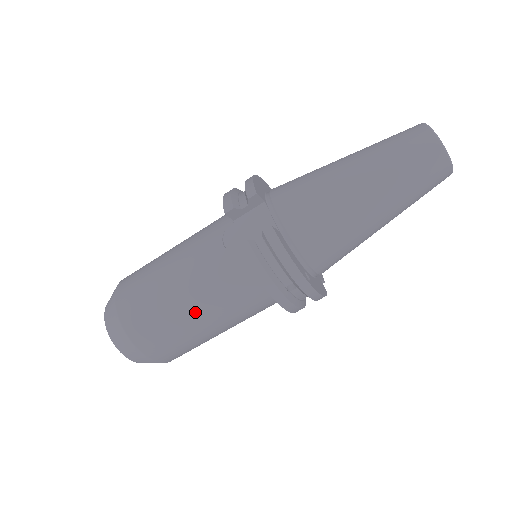
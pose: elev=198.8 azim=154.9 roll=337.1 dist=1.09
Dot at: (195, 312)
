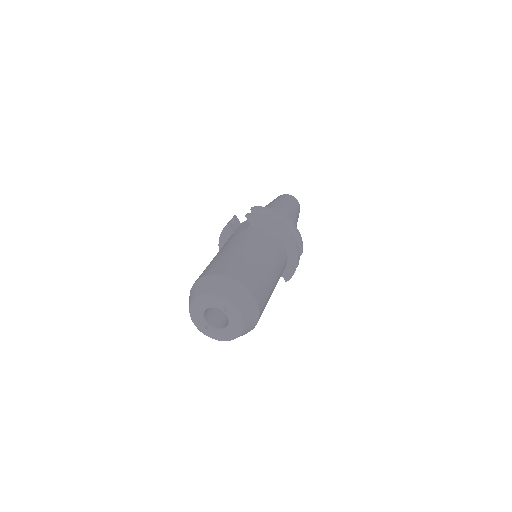
Dot at: (250, 251)
